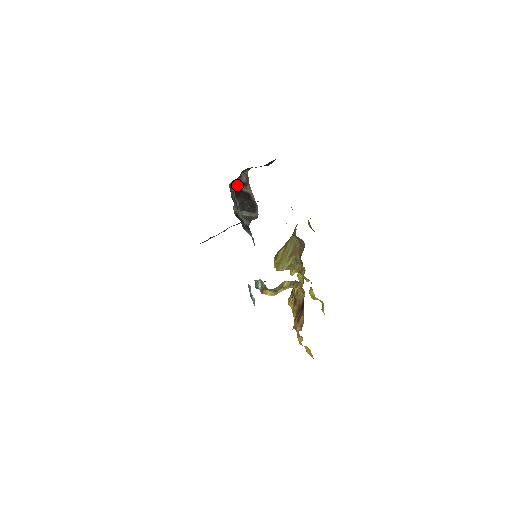
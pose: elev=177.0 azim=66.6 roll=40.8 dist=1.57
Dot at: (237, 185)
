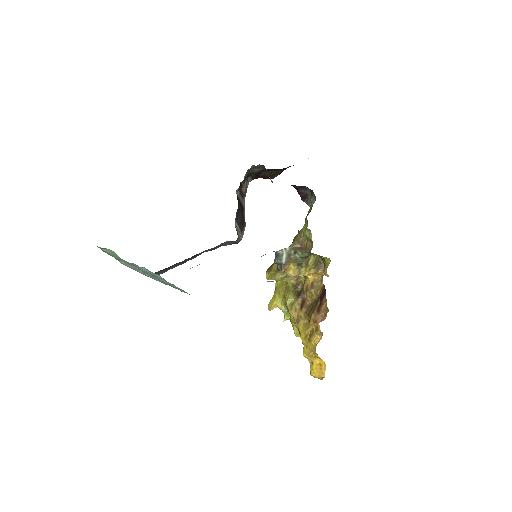
Dot at: (237, 191)
